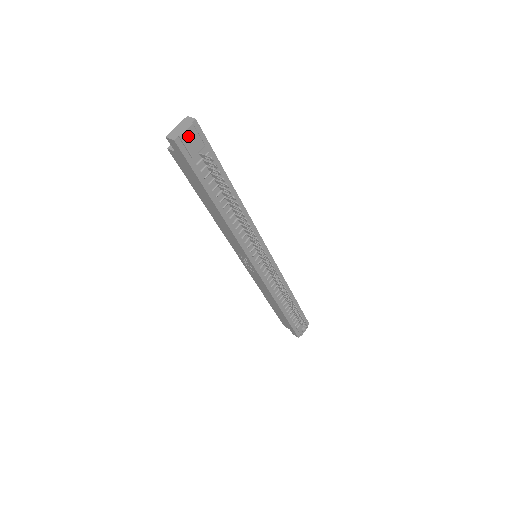
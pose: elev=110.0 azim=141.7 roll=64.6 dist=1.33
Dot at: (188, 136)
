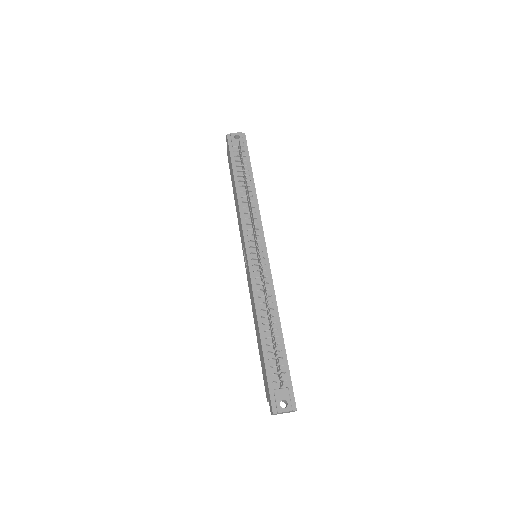
Dot at: occluded
